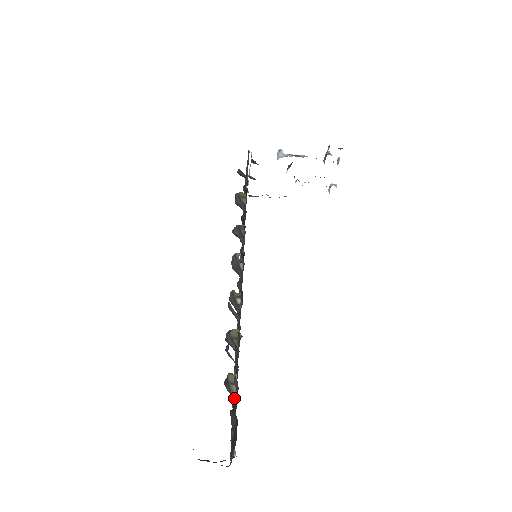
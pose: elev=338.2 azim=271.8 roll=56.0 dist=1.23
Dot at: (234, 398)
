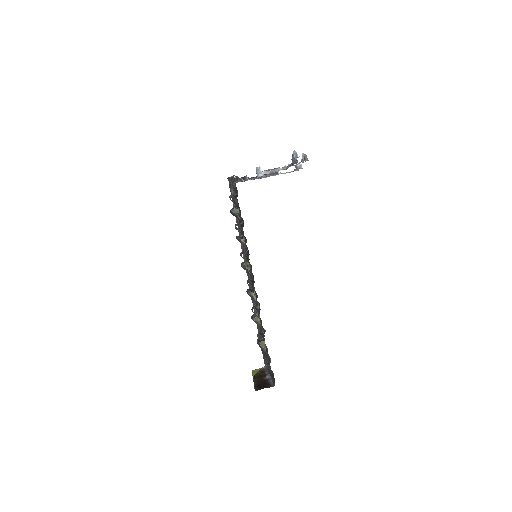
Dot at: occluded
